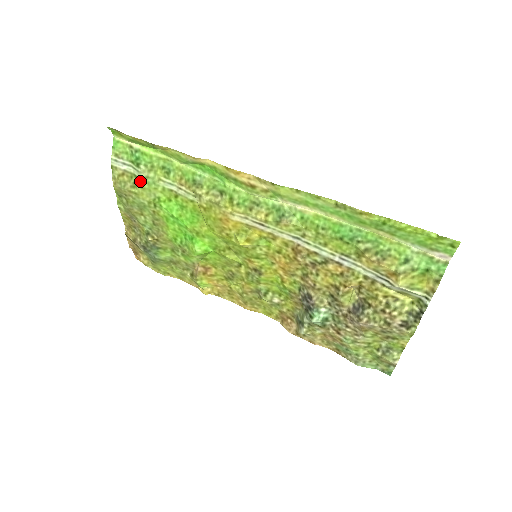
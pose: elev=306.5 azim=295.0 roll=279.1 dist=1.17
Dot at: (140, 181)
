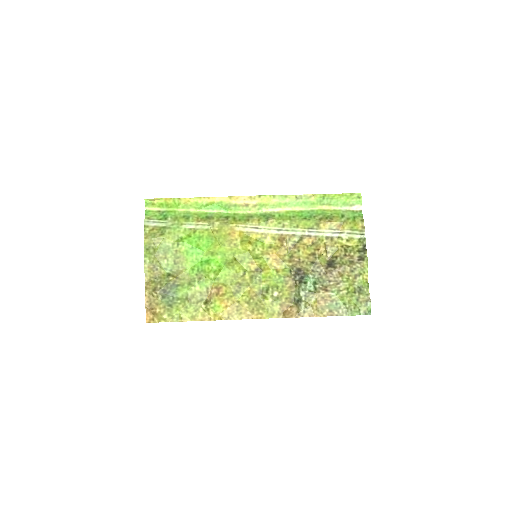
Dot at: (167, 228)
